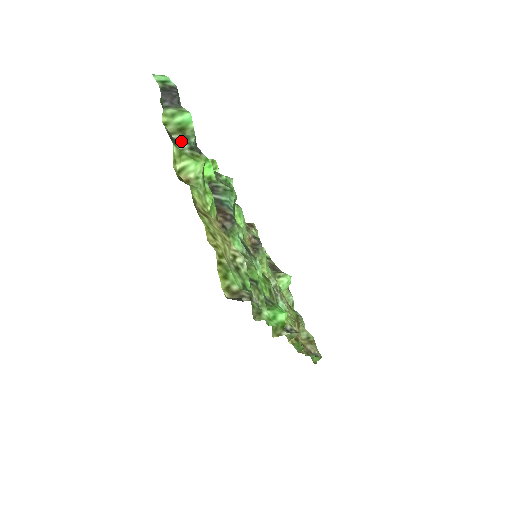
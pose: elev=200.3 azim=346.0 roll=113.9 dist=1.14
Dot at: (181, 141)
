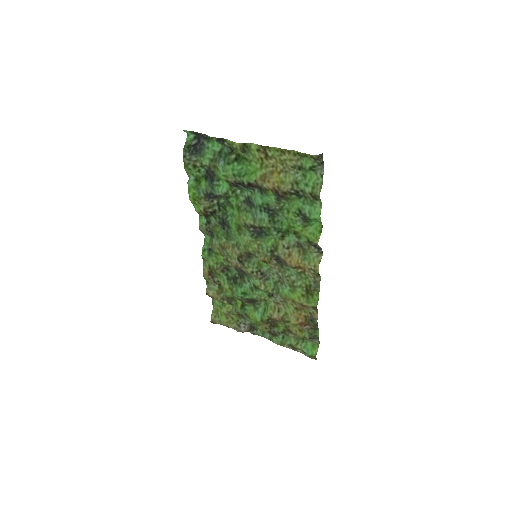
Dot at: (223, 145)
